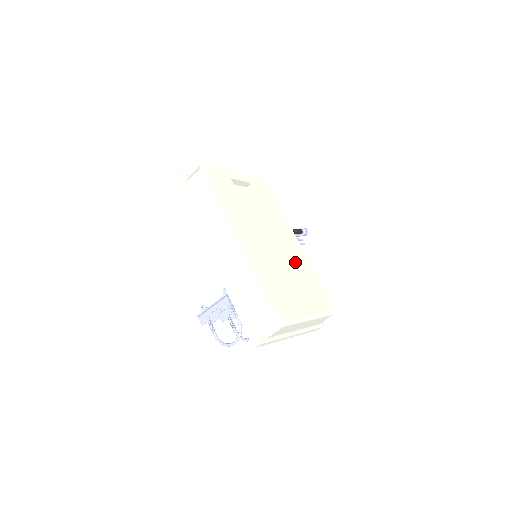
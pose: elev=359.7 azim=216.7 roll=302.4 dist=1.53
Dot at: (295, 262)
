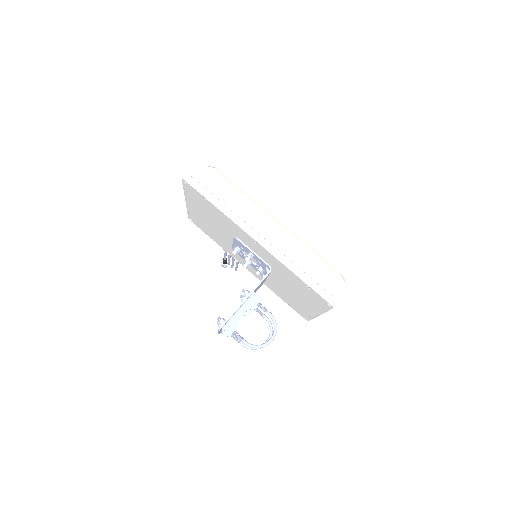
Dot at: occluded
